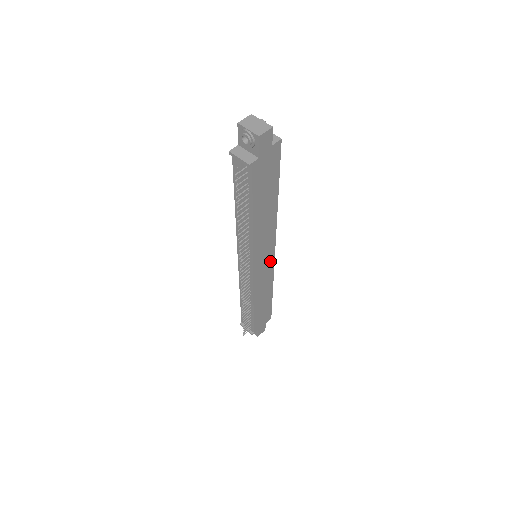
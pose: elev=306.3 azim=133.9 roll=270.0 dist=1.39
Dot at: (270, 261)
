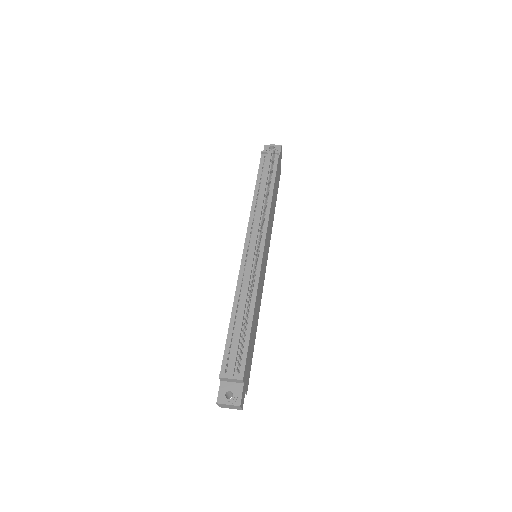
Dot at: (264, 270)
